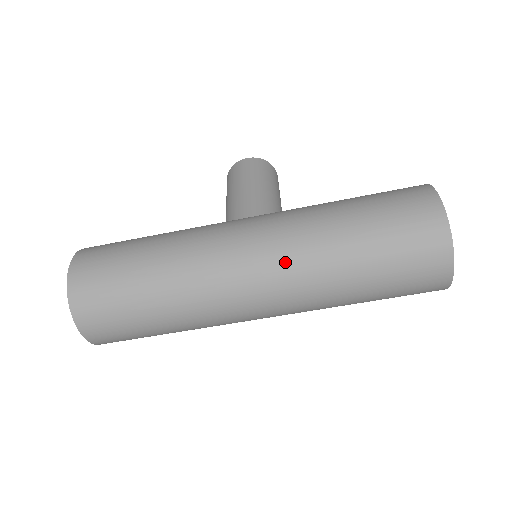
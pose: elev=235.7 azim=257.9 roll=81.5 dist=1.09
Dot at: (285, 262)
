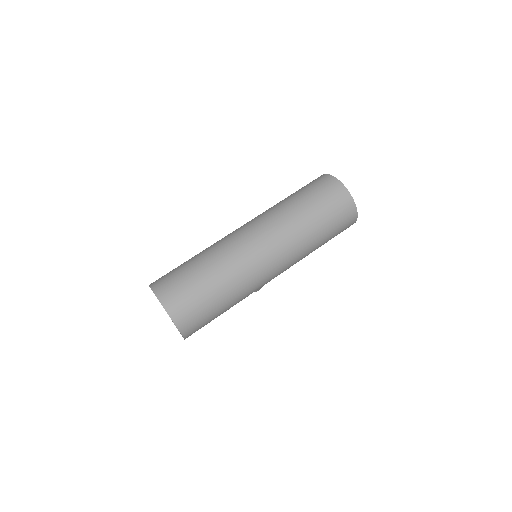
Dot at: (262, 218)
